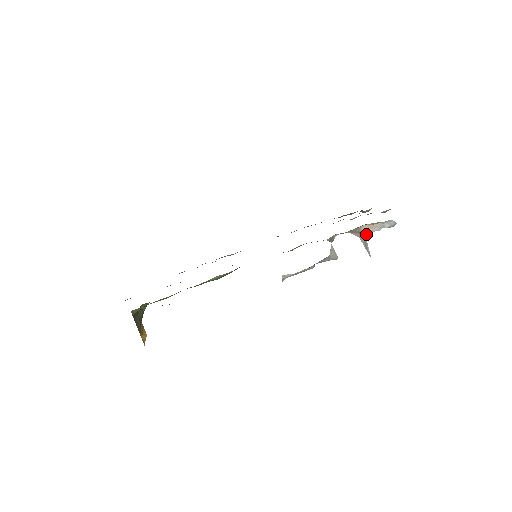
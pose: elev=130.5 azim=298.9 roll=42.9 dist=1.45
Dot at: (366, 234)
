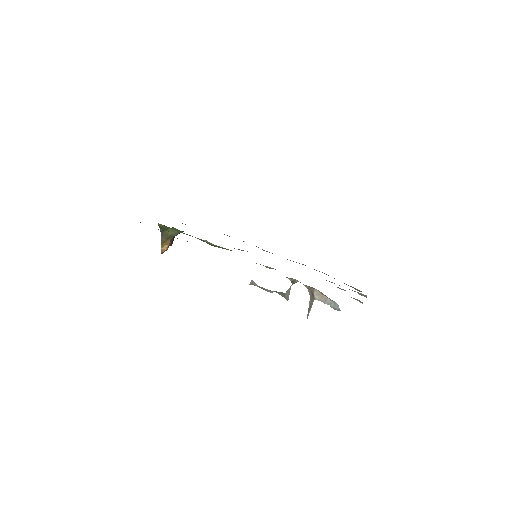
Dot at: (316, 299)
